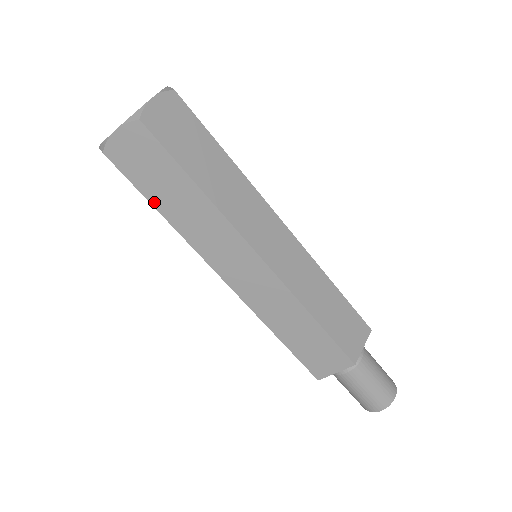
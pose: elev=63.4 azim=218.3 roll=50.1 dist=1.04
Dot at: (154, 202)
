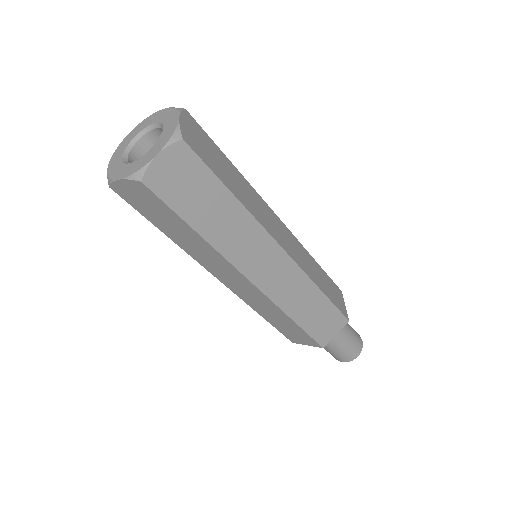
Dot at: (159, 227)
